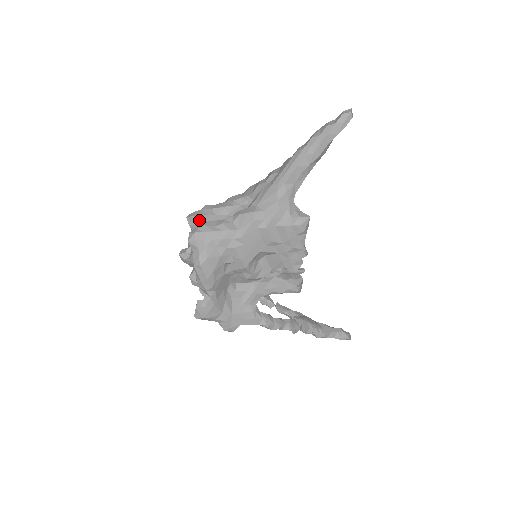
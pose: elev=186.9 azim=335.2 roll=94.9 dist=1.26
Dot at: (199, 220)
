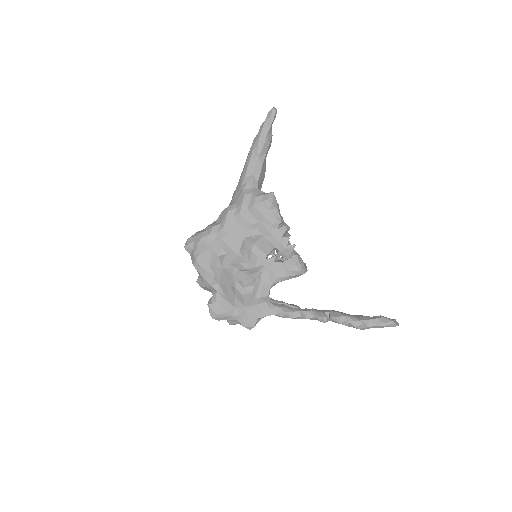
Dot at: occluded
